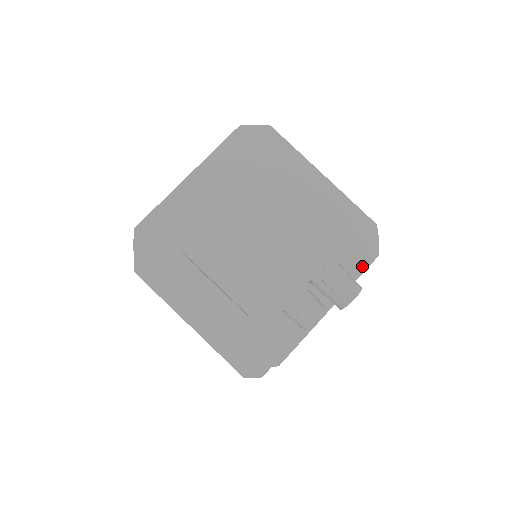
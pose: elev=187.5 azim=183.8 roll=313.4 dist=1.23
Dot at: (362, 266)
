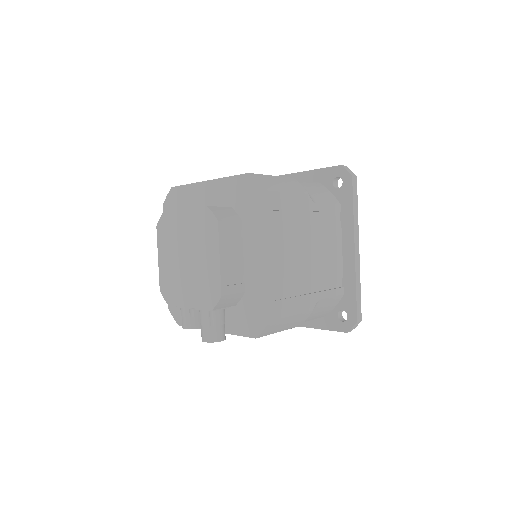
Dot at: (243, 332)
